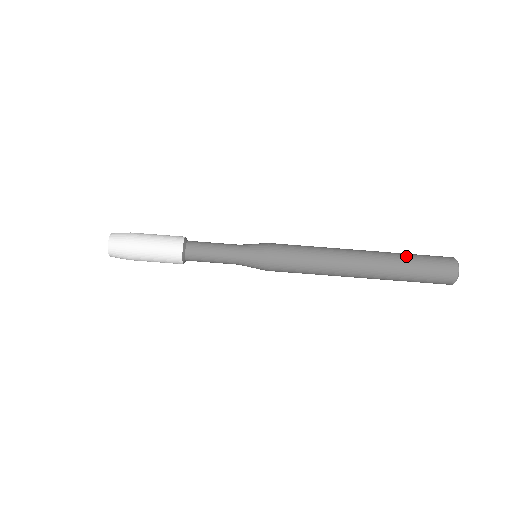
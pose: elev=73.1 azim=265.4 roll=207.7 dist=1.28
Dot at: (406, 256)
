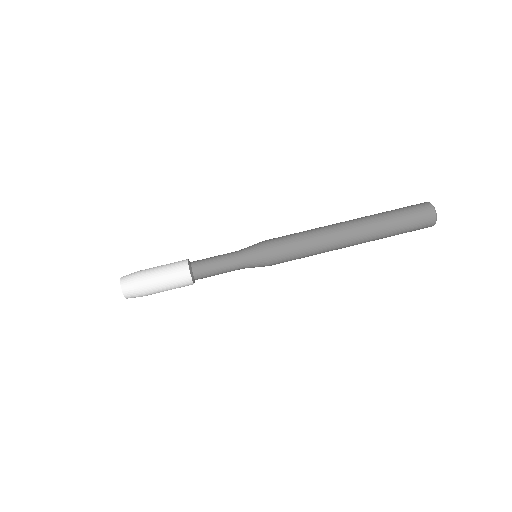
Dot at: occluded
